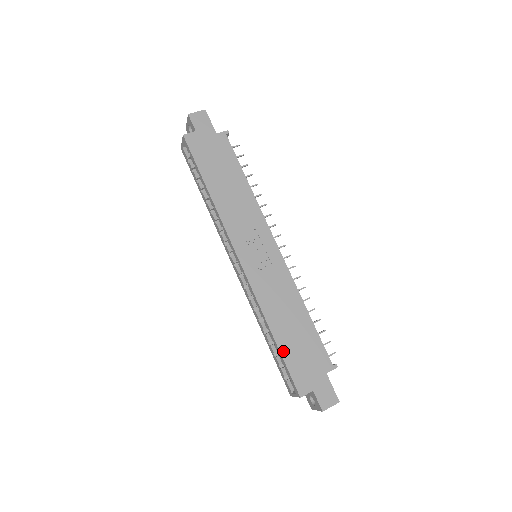
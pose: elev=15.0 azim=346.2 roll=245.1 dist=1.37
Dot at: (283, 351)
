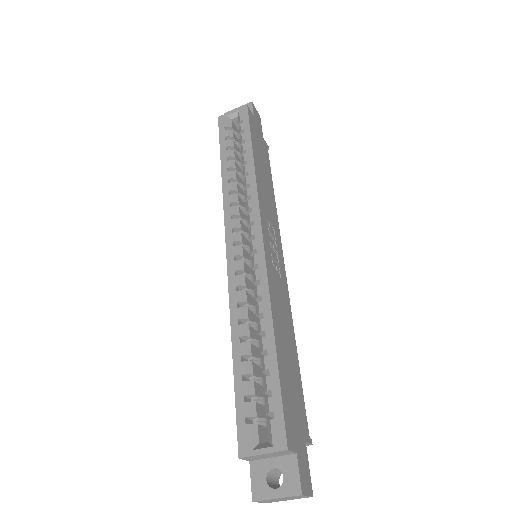
Dot at: (280, 369)
